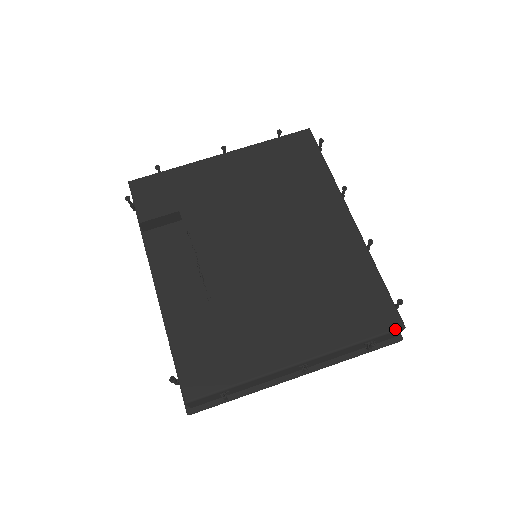
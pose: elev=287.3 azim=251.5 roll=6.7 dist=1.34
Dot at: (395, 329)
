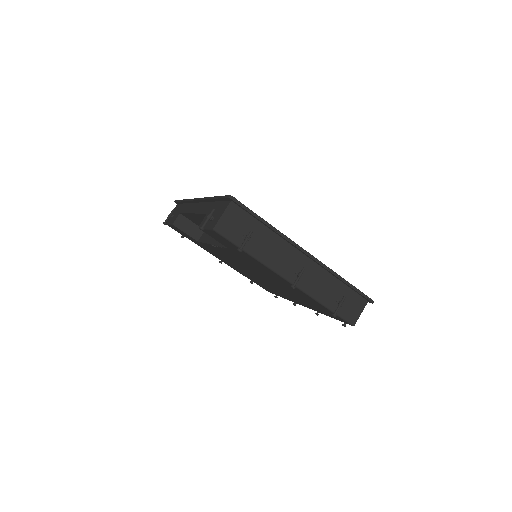
Dot at: occluded
